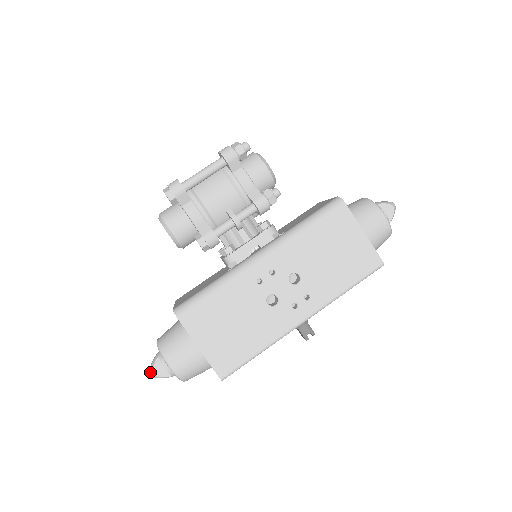
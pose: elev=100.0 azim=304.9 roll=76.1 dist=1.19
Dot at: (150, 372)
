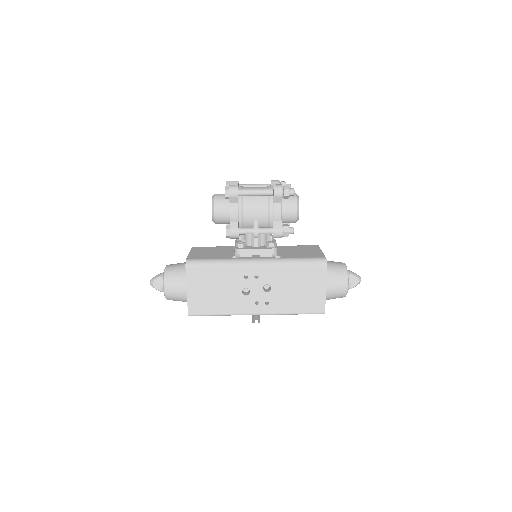
Dot at: (151, 281)
